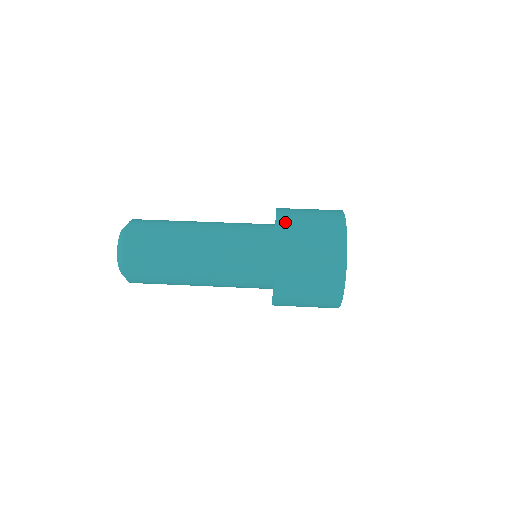
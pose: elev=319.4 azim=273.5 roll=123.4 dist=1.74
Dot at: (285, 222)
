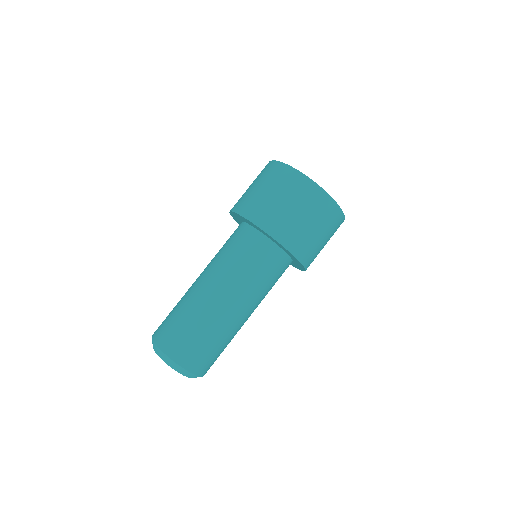
Dot at: (310, 261)
